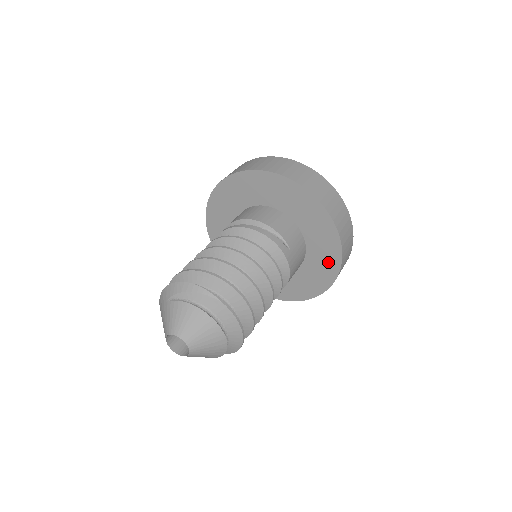
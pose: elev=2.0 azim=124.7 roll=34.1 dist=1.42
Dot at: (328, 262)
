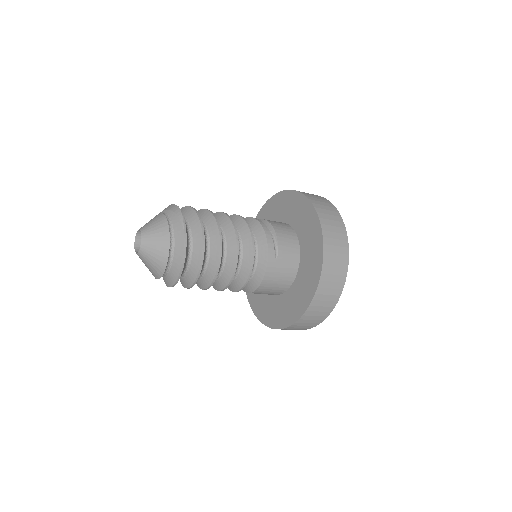
Dot at: (303, 297)
